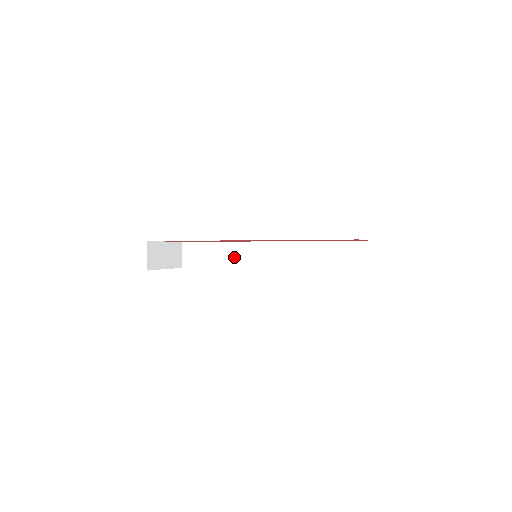
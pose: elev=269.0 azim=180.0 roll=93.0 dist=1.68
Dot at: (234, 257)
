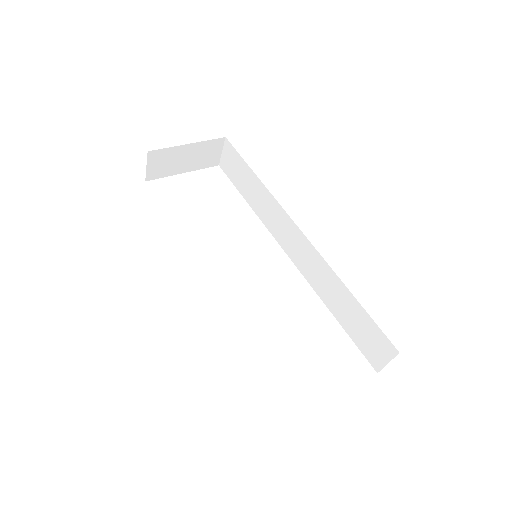
Dot at: (263, 207)
